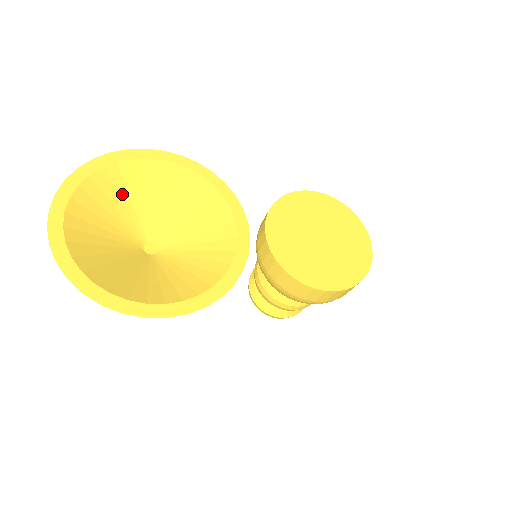
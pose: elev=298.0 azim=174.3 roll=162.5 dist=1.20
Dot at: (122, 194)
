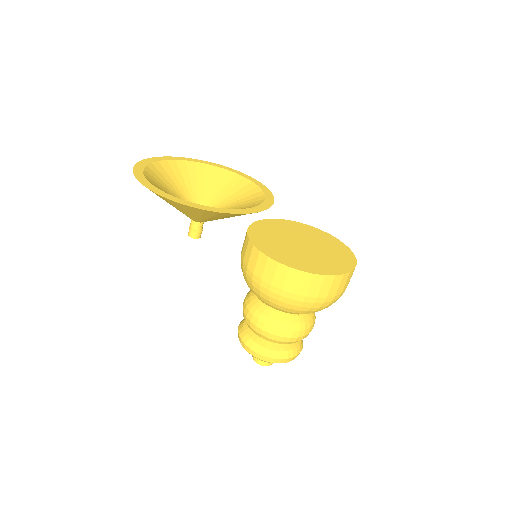
Dot at: (214, 183)
